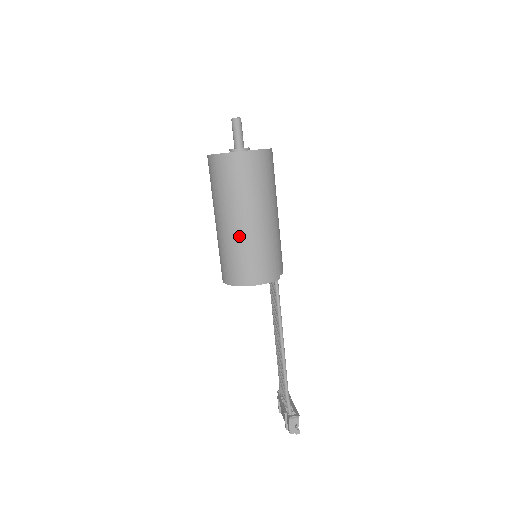
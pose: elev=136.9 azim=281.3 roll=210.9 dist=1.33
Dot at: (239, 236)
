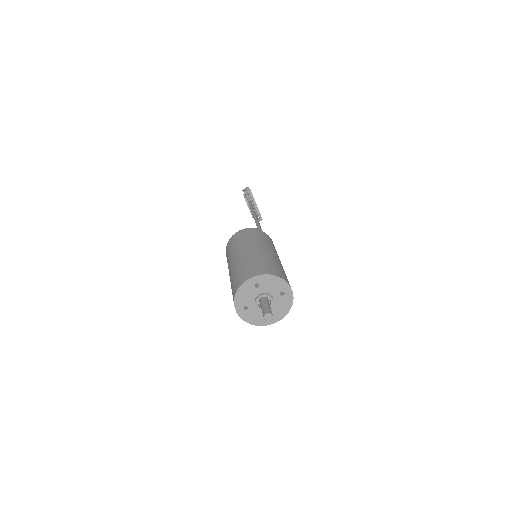
Dot at: occluded
